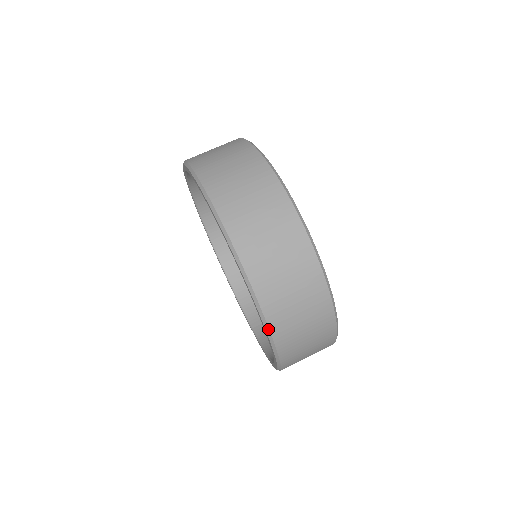
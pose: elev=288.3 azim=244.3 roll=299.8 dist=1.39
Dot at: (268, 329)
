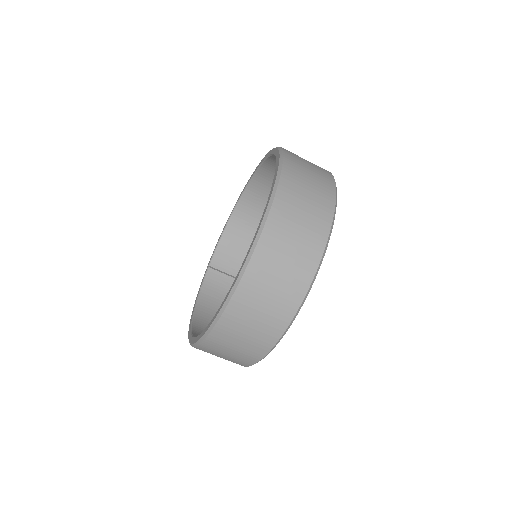
Dot at: (201, 342)
